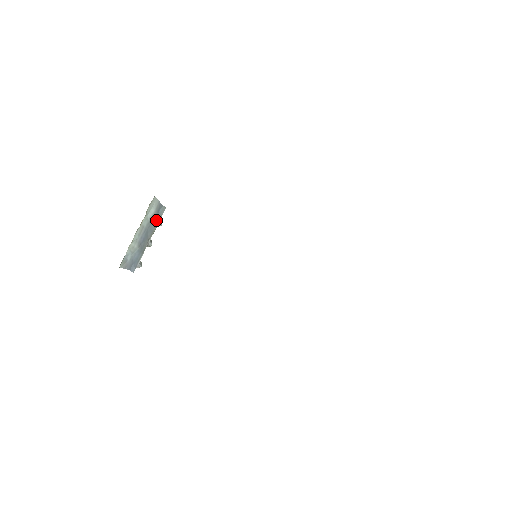
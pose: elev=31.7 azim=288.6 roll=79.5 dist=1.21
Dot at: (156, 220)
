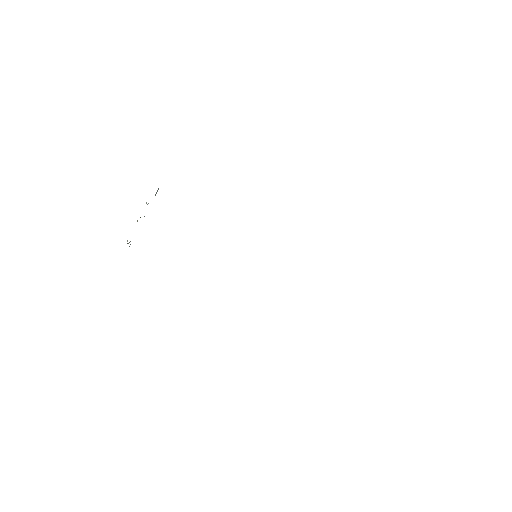
Dot at: occluded
